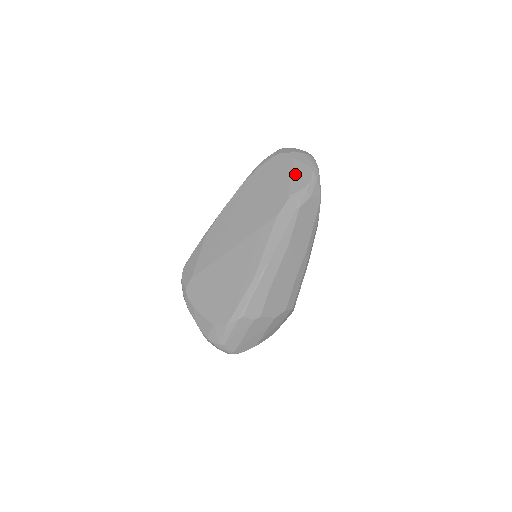
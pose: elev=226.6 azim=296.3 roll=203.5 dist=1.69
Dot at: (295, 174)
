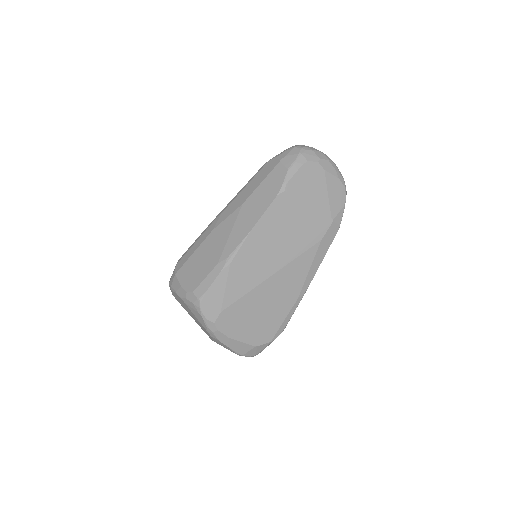
Dot at: (331, 191)
